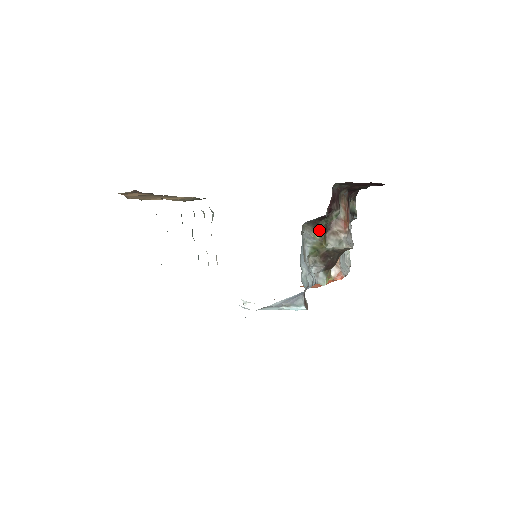
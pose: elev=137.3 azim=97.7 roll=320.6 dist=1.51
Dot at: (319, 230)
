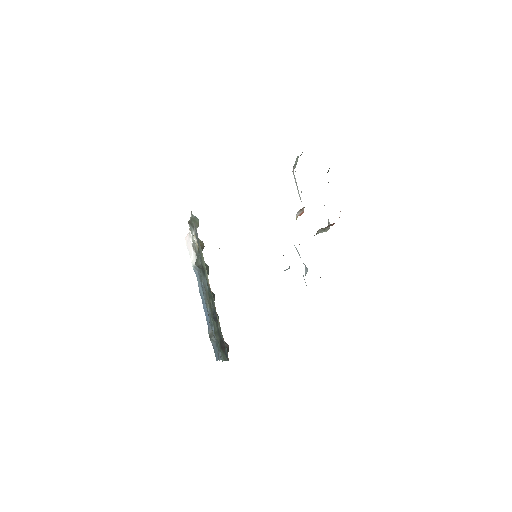
Dot at: occluded
